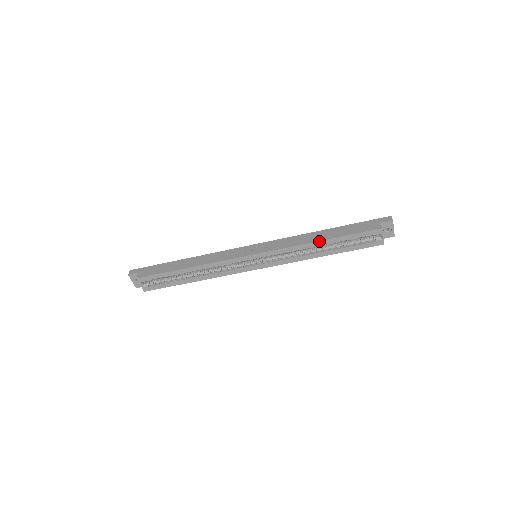
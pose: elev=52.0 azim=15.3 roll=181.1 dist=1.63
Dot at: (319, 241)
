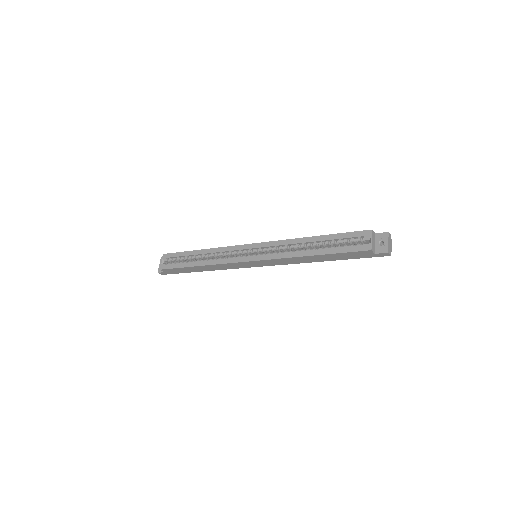
Dot at: (310, 237)
